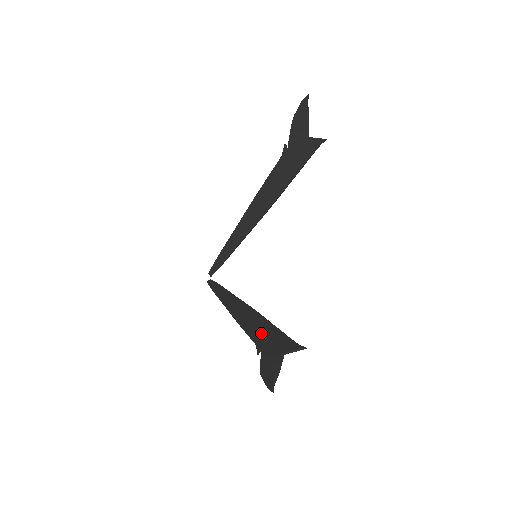
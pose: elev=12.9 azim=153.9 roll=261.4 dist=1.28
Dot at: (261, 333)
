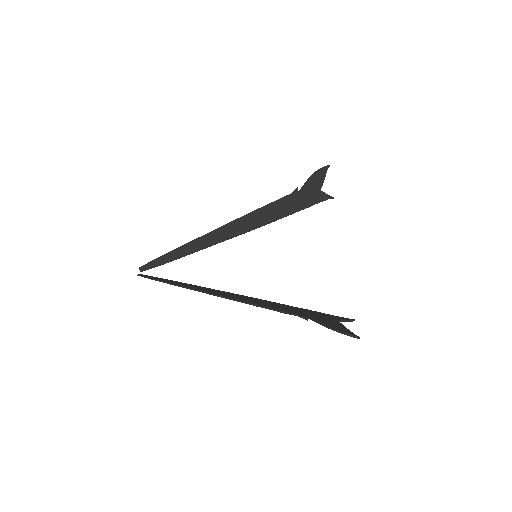
Dot at: (291, 309)
